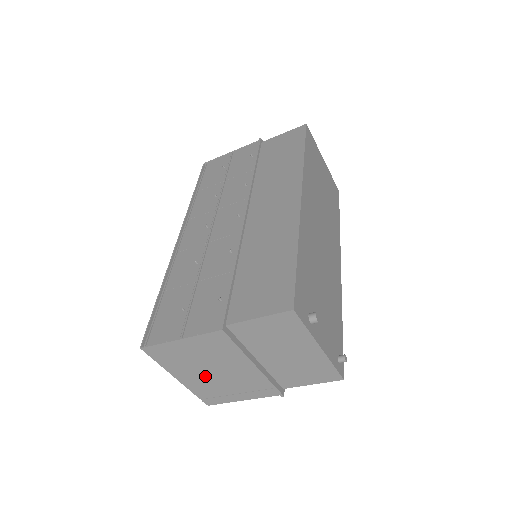
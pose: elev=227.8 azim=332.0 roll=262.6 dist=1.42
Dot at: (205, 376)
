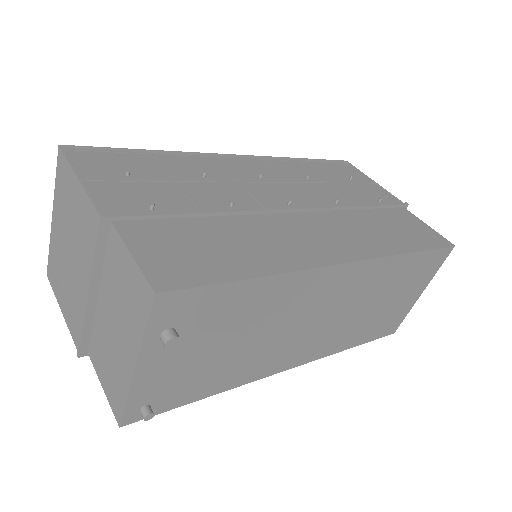
Dot at: (64, 245)
